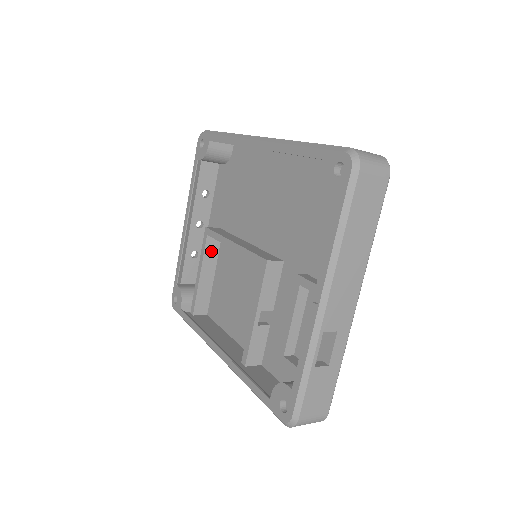
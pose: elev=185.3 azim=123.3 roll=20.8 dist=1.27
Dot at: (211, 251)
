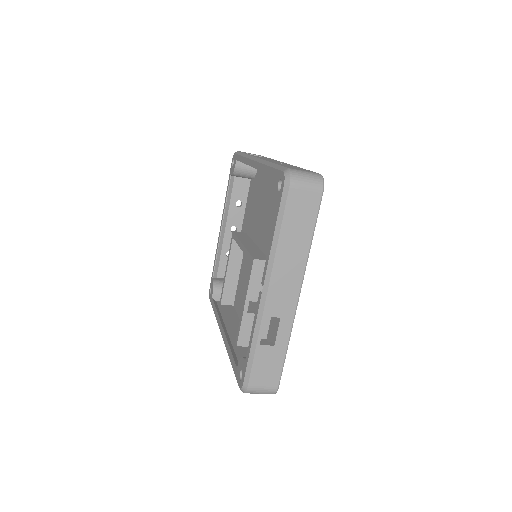
Dot at: (236, 251)
